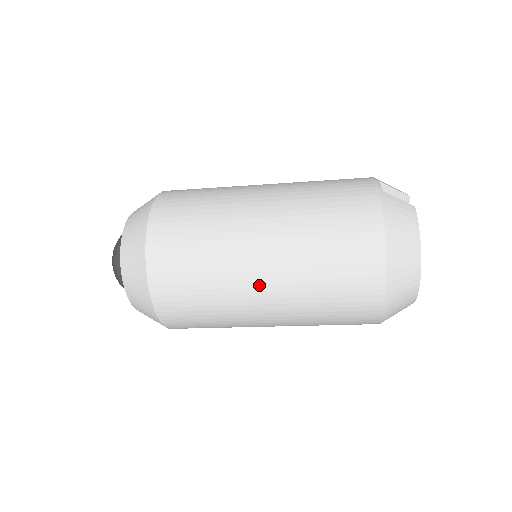
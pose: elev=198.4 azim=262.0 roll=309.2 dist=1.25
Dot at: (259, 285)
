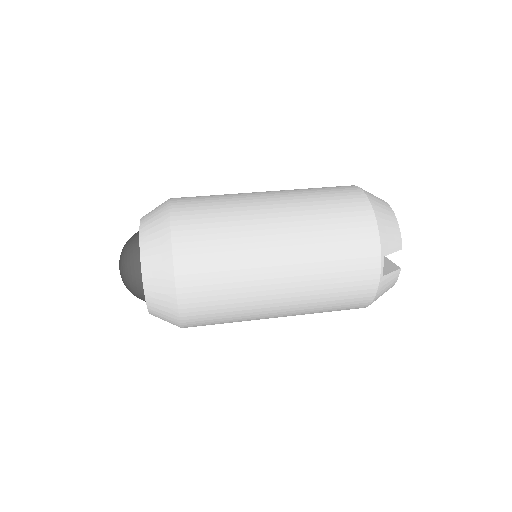
Dot at: occluded
